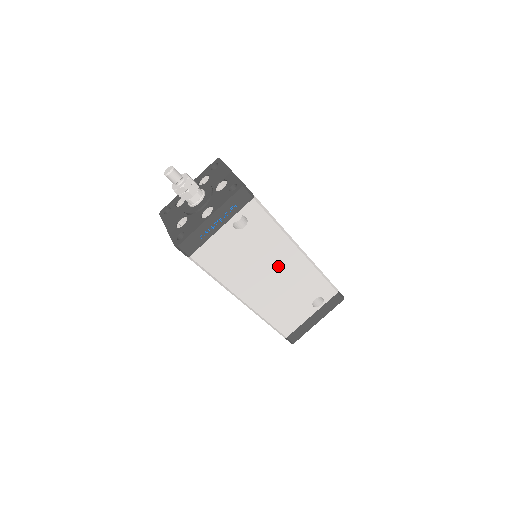
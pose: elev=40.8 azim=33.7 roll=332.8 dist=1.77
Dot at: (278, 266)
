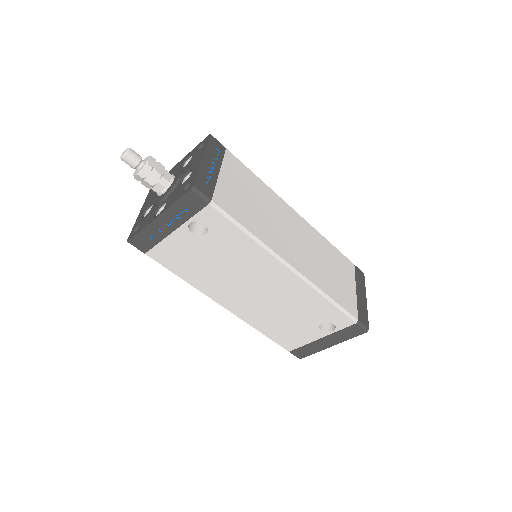
Dot at: (262, 281)
